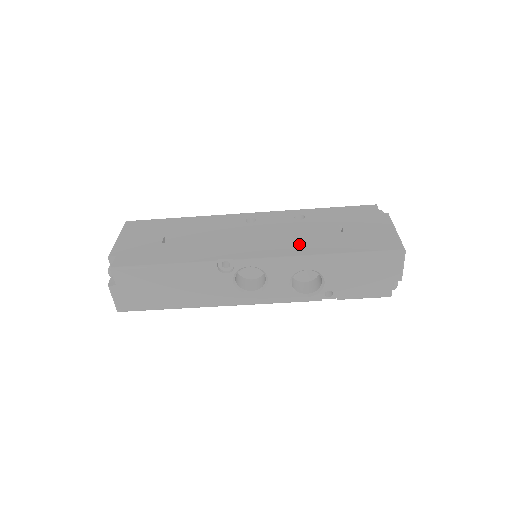
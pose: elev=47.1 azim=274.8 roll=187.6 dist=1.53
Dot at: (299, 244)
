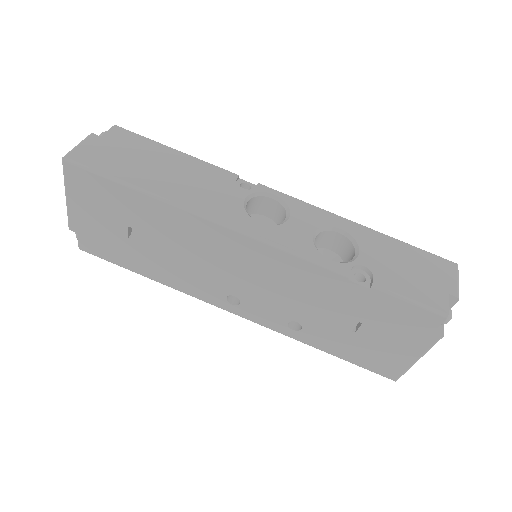
Dot at: occluded
